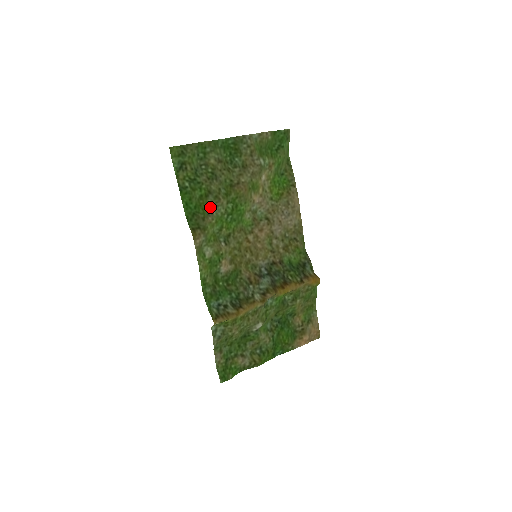
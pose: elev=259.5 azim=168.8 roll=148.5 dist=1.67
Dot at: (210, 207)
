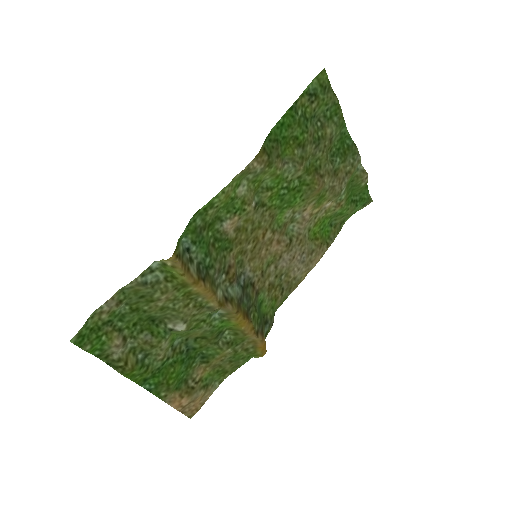
Dot at: (290, 157)
